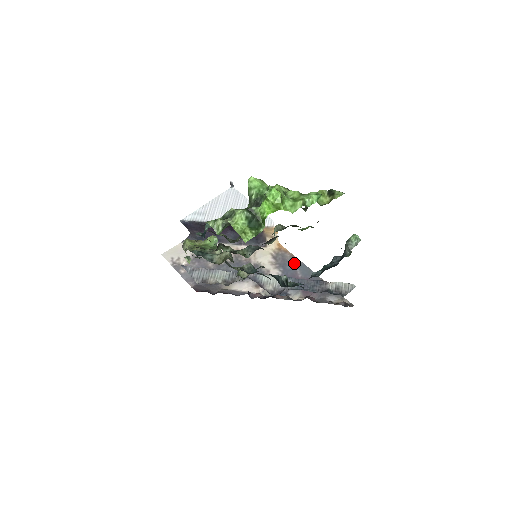
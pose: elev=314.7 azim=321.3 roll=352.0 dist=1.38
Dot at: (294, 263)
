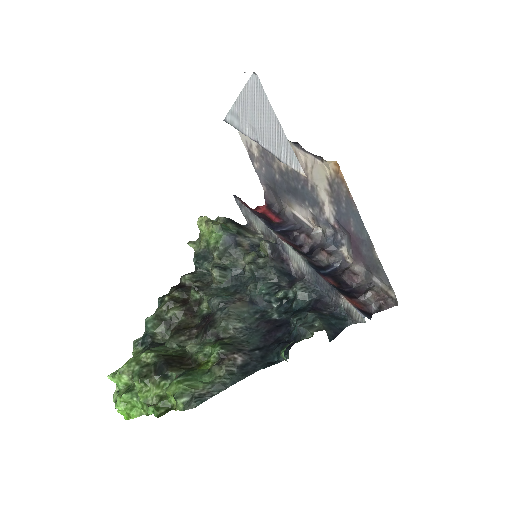
Dot at: (348, 206)
